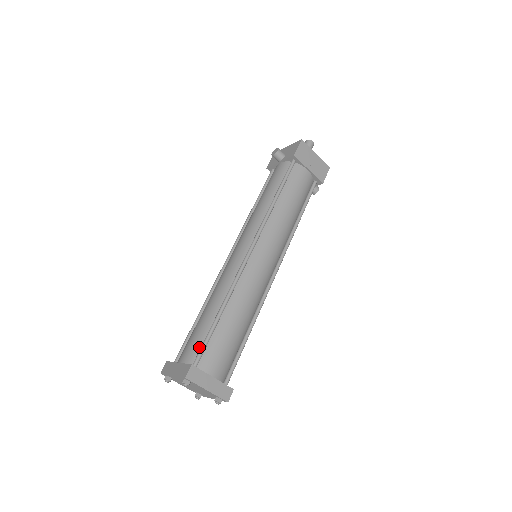
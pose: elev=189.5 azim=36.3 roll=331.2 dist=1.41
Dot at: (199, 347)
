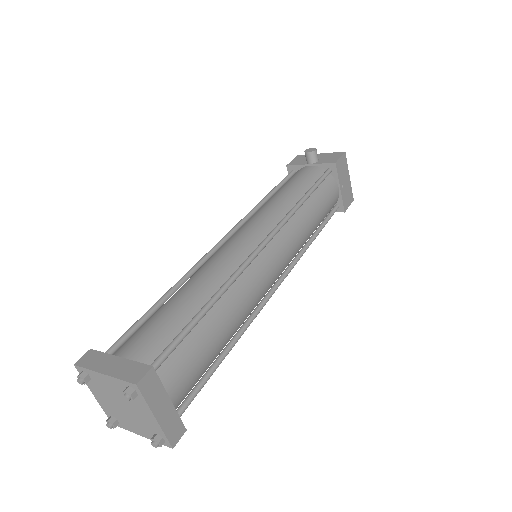
Dot at: (163, 344)
